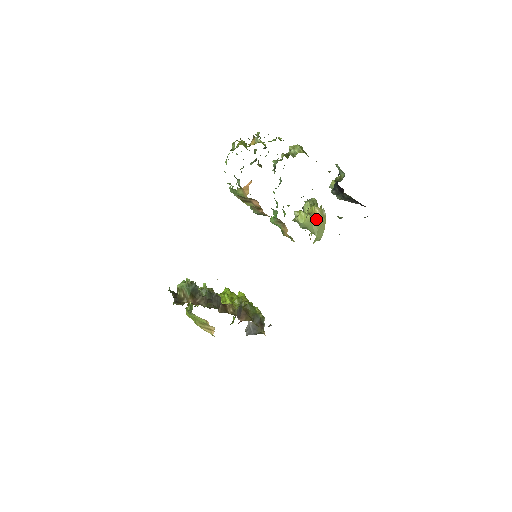
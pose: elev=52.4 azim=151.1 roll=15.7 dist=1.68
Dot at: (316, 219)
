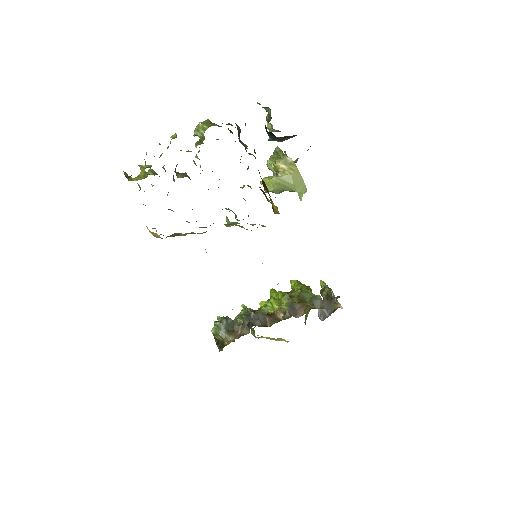
Dot at: (283, 175)
